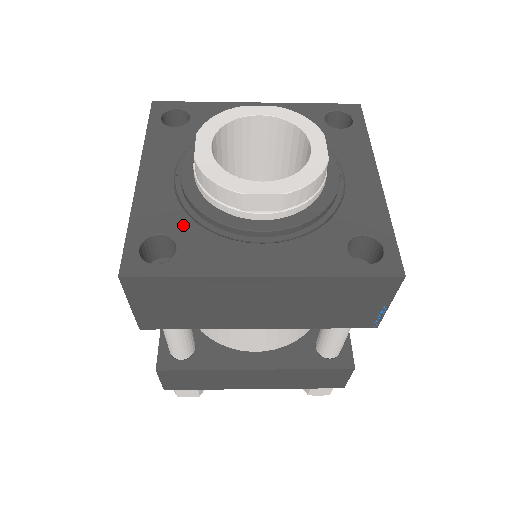
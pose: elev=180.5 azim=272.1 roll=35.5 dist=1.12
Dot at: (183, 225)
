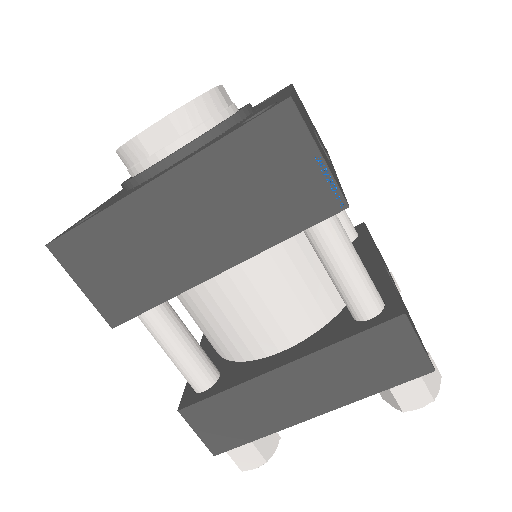
Dot at: (113, 200)
